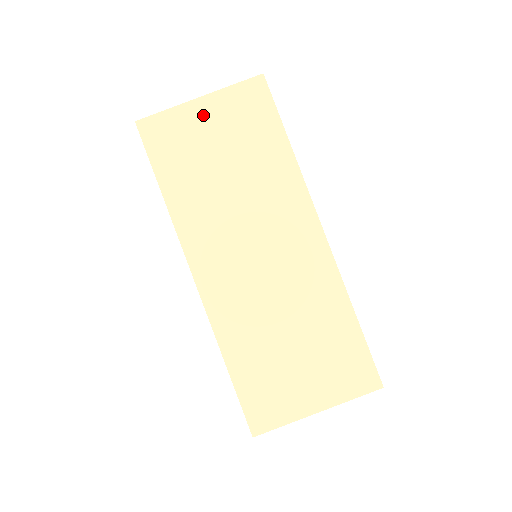
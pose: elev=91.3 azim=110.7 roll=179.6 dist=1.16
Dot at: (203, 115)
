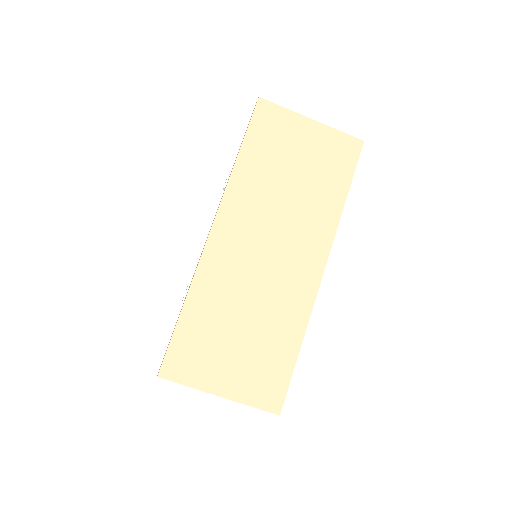
Dot at: (306, 132)
